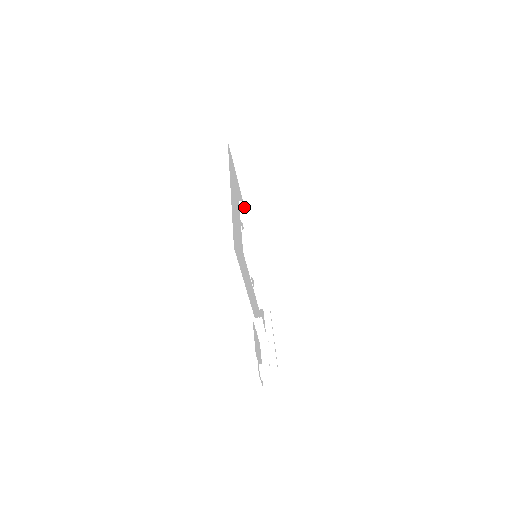
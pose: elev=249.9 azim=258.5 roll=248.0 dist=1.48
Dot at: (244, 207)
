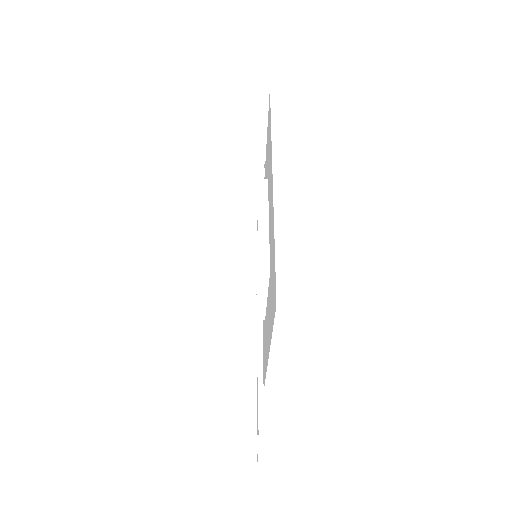
Dot at: (254, 191)
